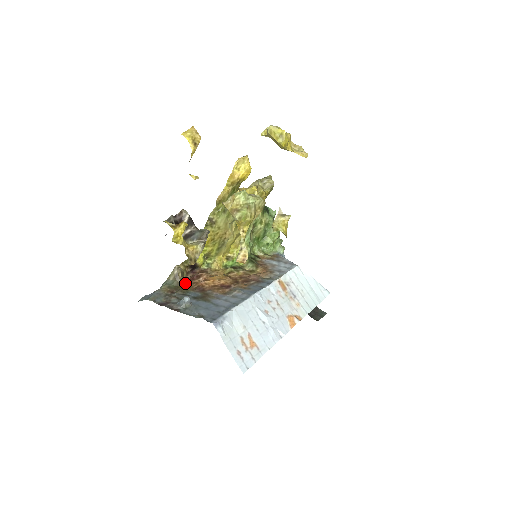
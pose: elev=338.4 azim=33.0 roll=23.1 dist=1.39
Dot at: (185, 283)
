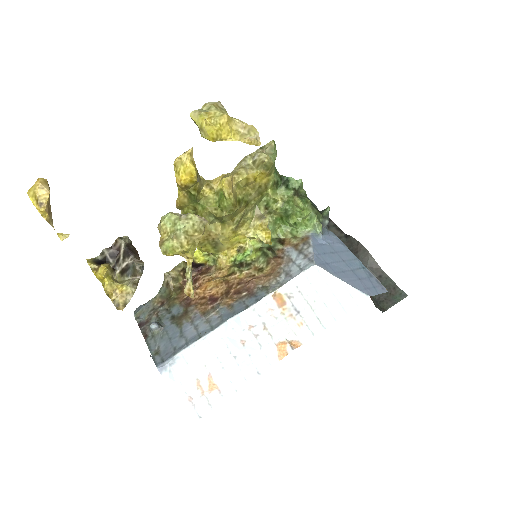
Dot at: (176, 292)
